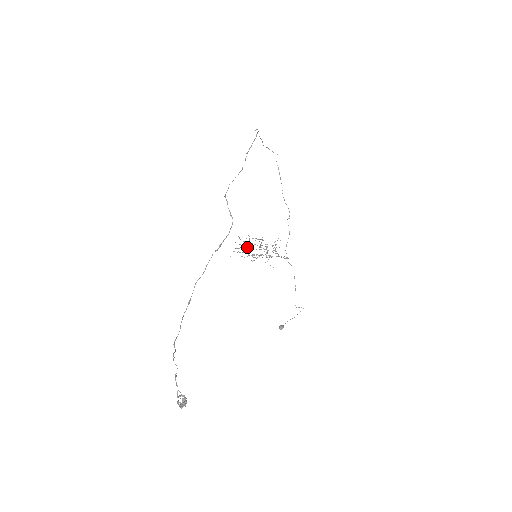
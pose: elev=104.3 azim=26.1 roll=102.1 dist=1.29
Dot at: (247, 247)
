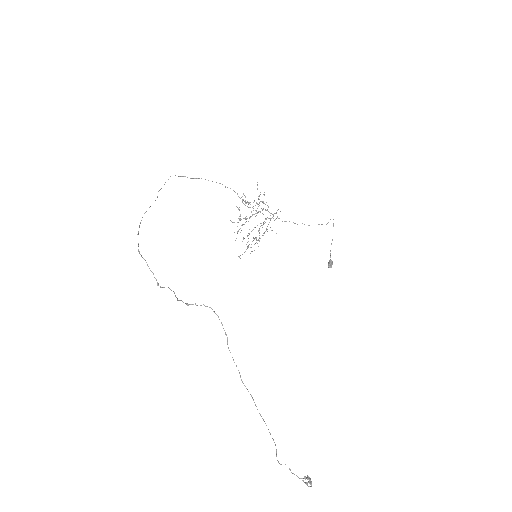
Dot at: occluded
